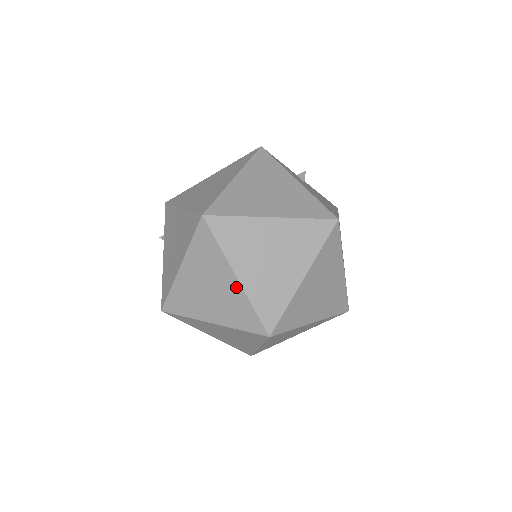
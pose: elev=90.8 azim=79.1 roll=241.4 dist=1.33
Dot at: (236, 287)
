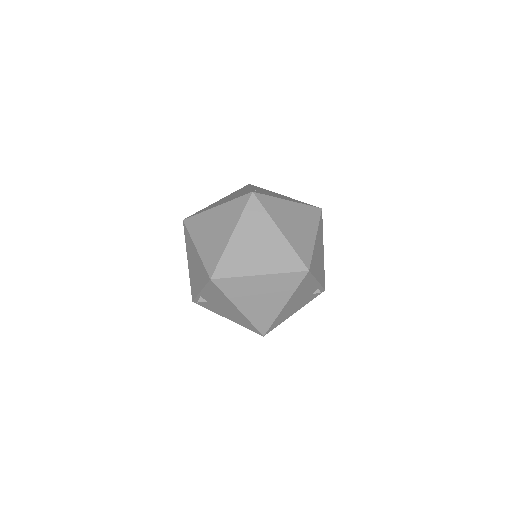
Dot at: (220, 208)
